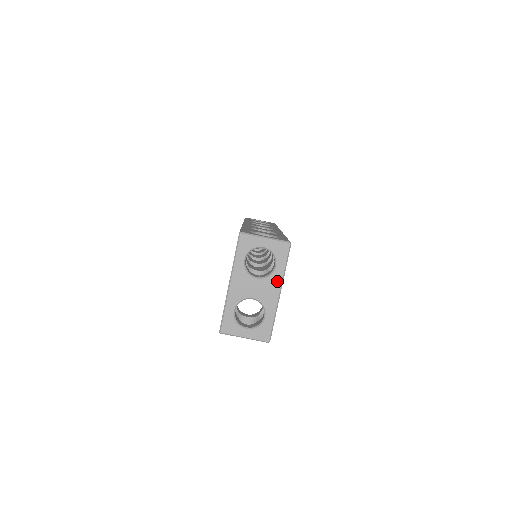
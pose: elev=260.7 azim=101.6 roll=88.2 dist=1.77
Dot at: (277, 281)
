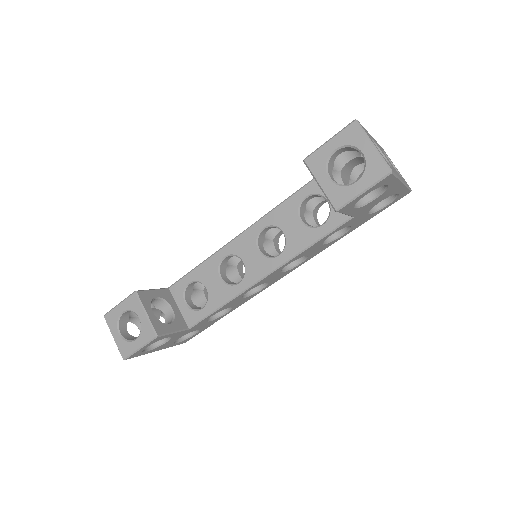
Dot at: (402, 179)
